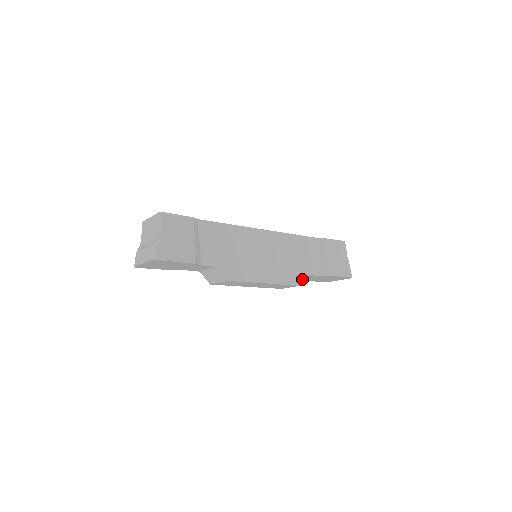
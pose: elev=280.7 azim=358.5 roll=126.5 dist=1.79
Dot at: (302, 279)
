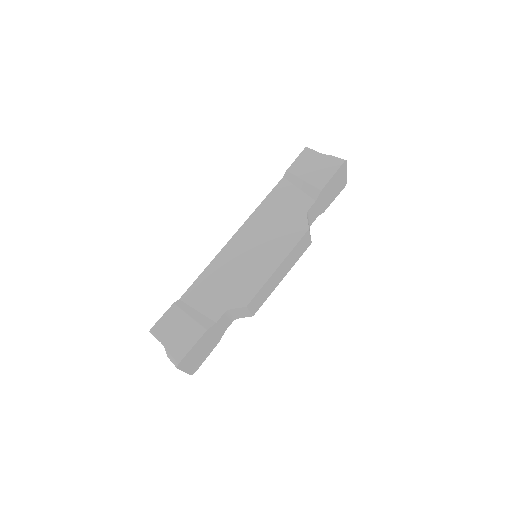
Dot at: (305, 222)
